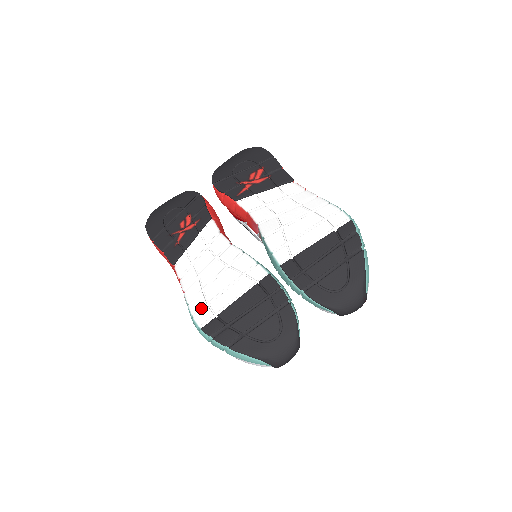
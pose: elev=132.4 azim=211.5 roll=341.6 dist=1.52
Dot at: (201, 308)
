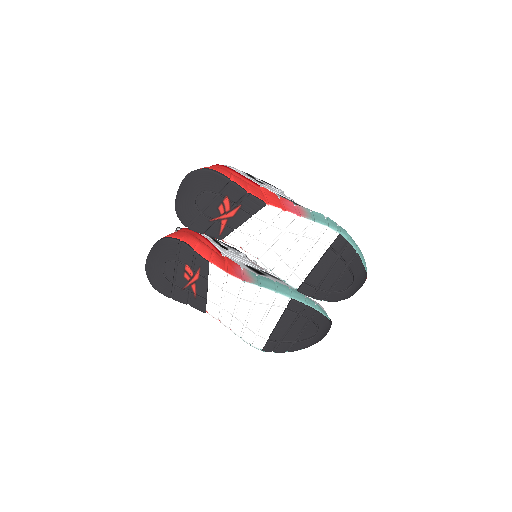
Dot at: (253, 338)
